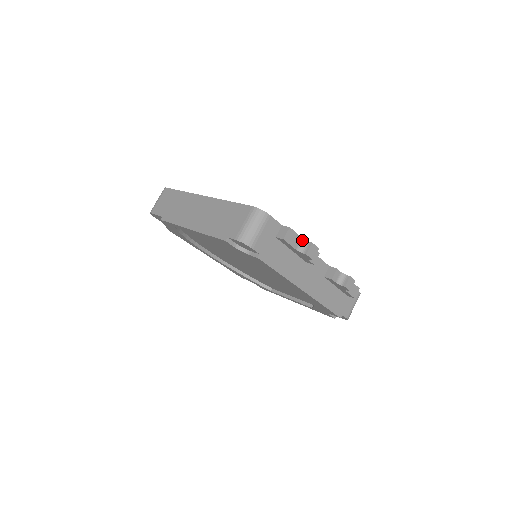
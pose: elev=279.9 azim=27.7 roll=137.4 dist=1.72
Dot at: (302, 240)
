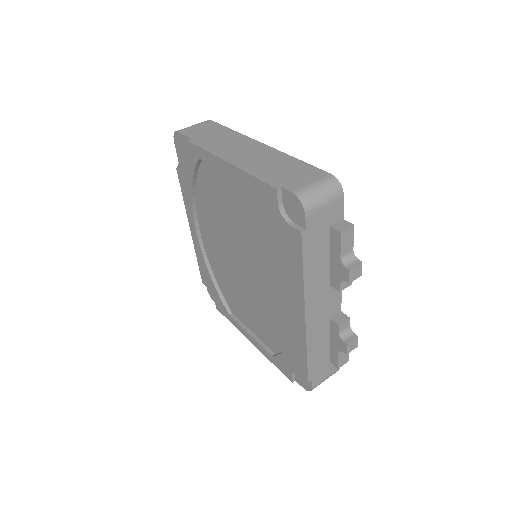
Dot at: (352, 252)
